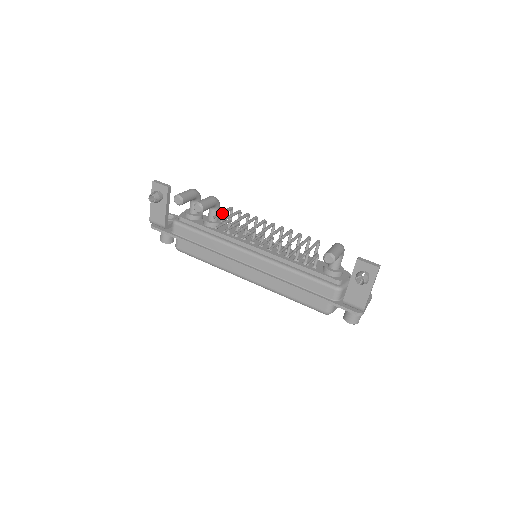
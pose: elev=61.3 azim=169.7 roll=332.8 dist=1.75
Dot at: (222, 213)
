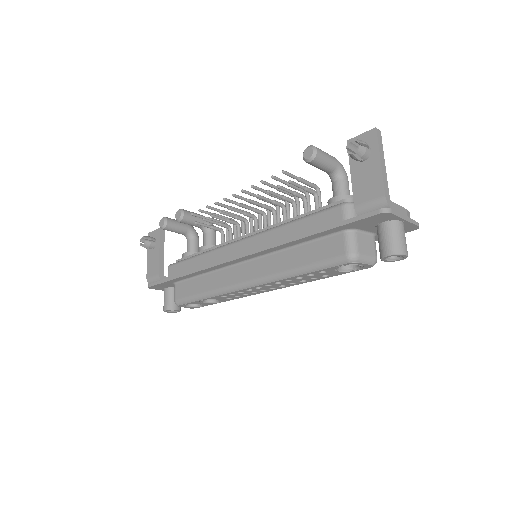
Dot at: (208, 217)
